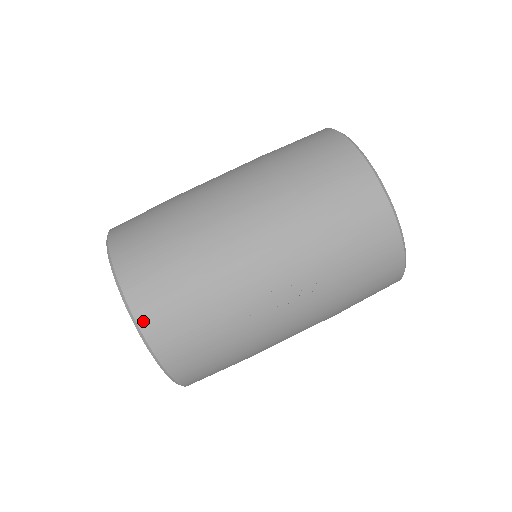
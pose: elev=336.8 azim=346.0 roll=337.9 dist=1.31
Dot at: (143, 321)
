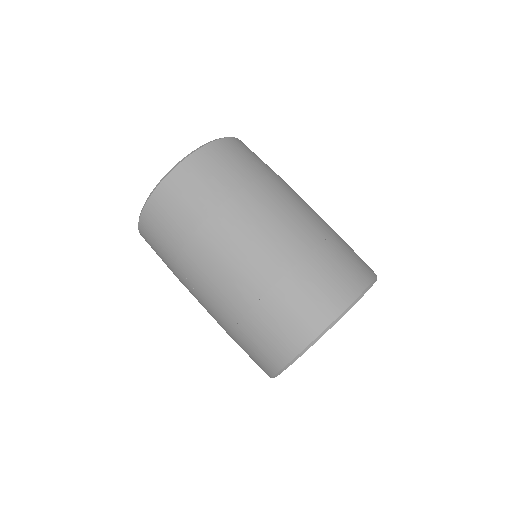
Dot at: (149, 206)
